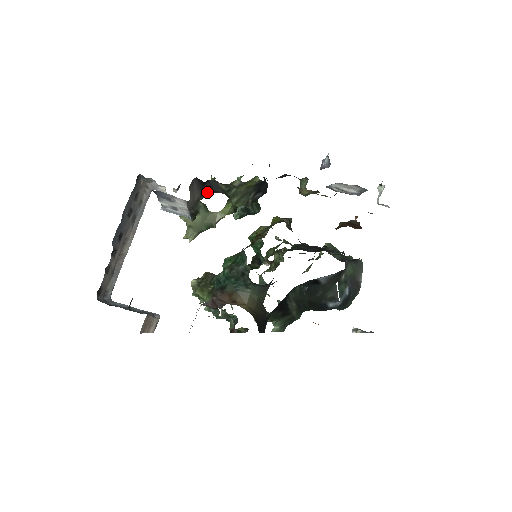
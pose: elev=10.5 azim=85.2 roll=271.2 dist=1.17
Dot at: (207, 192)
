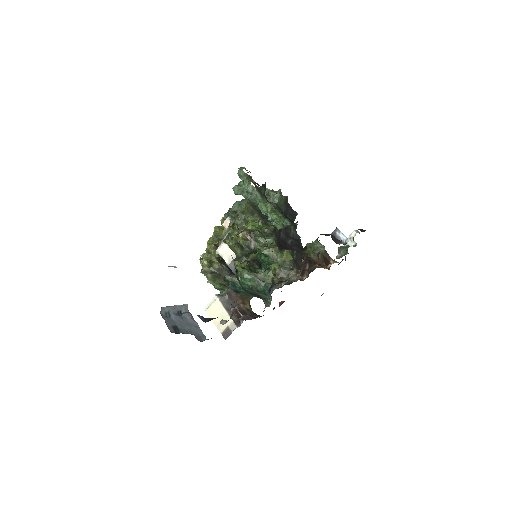
Dot at: occluded
